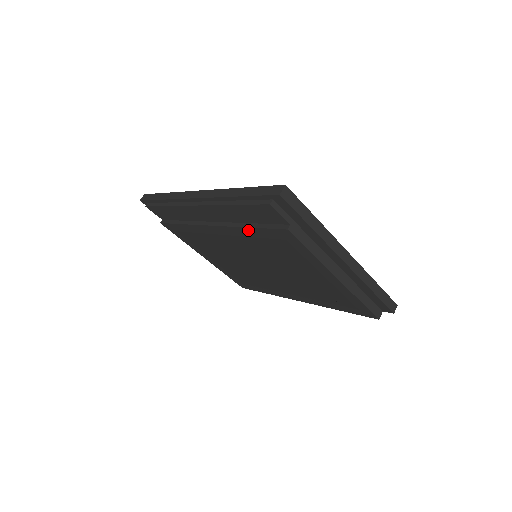
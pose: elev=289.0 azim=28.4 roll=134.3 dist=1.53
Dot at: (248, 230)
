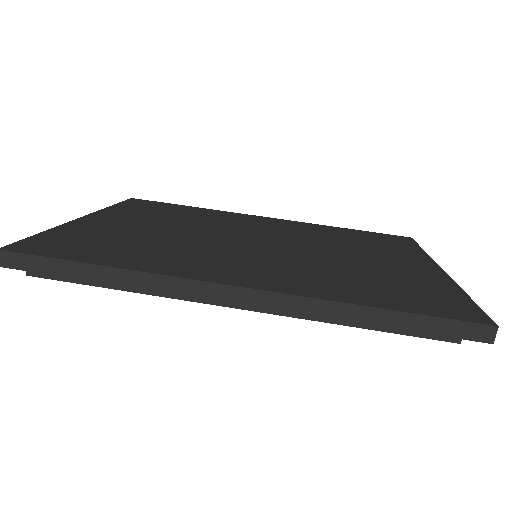
Dot at: occluded
